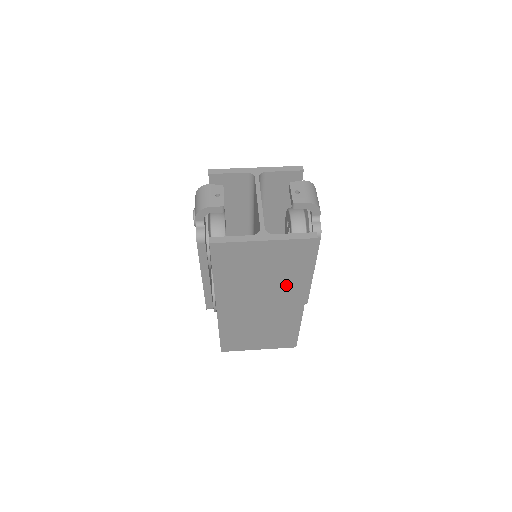
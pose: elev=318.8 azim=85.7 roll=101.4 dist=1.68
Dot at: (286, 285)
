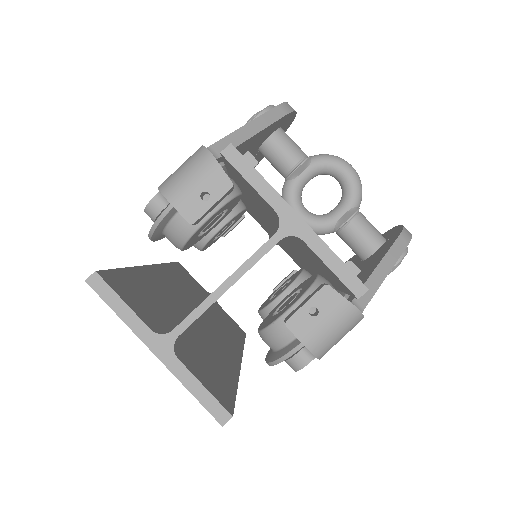
Dot at: occluded
